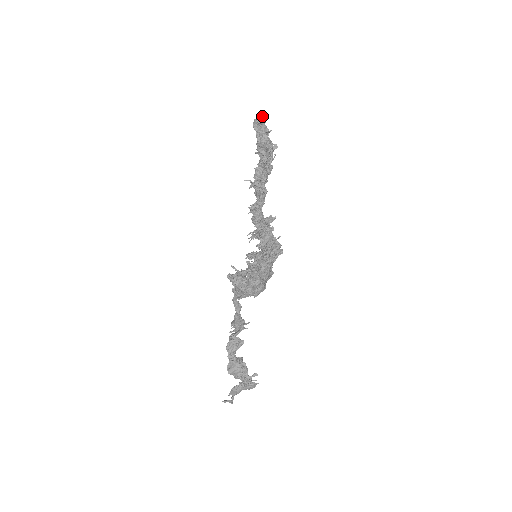
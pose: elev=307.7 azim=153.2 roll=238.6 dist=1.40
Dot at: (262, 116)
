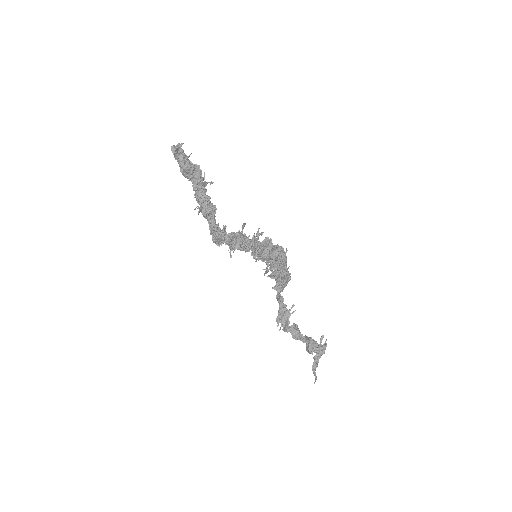
Dot at: (180, 145)
